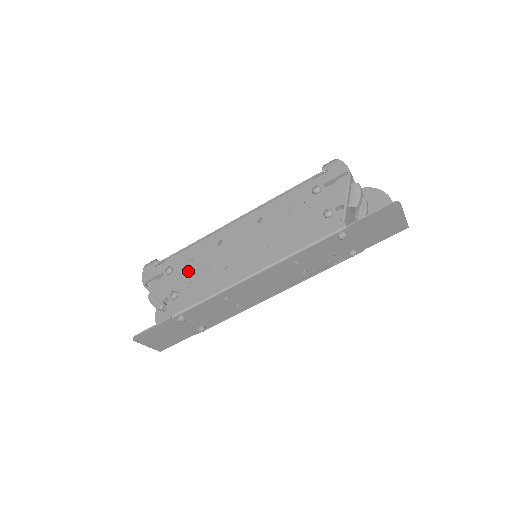
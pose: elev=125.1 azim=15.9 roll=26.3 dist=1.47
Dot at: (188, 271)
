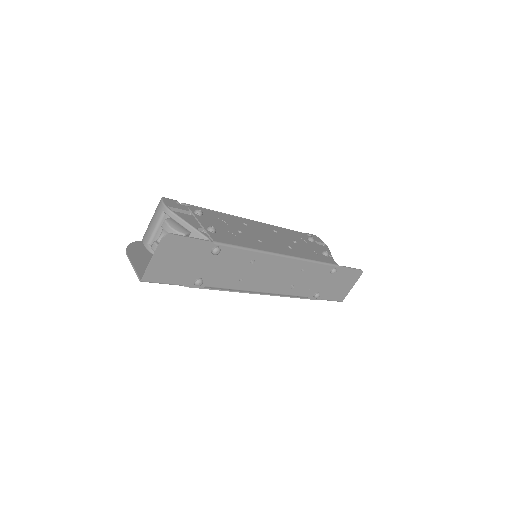
Dot at: (220, 224)
